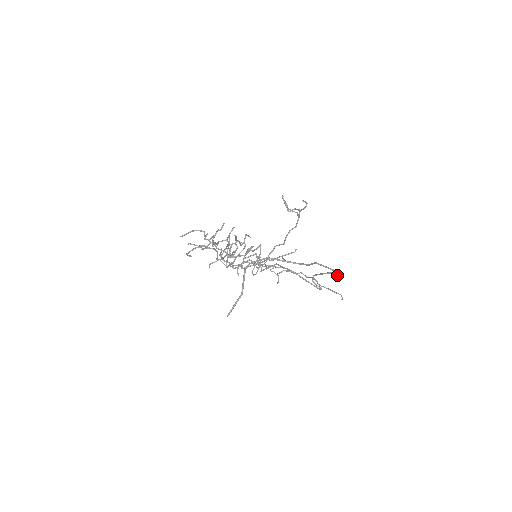
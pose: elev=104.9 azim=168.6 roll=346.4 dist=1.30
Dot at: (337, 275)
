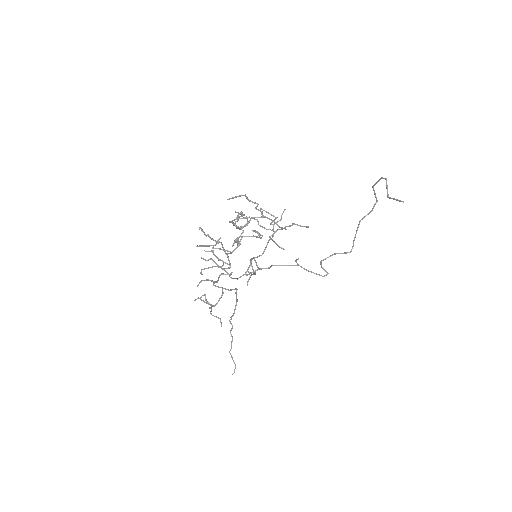
Dot at: (345, 252)
